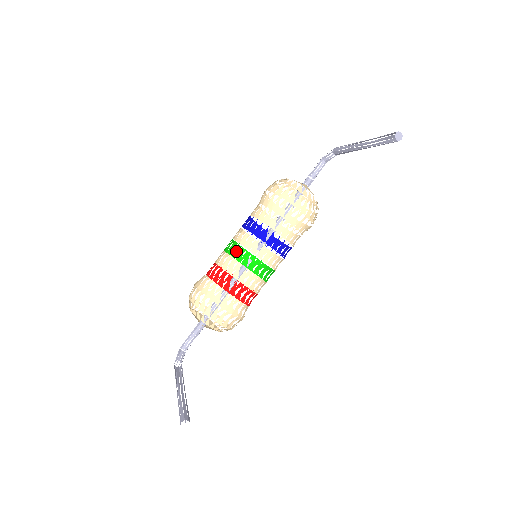
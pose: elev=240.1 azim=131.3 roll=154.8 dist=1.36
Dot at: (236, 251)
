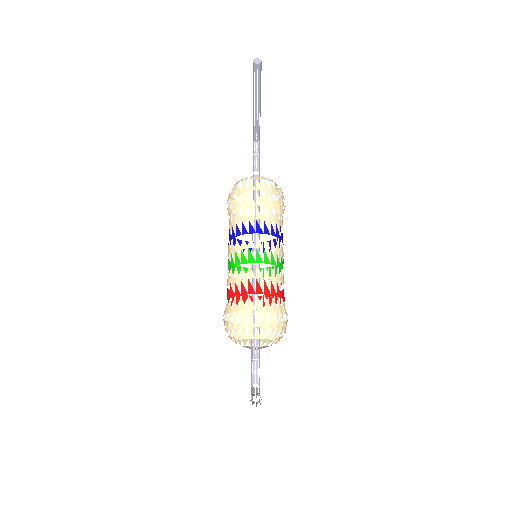
Dot at: (232, 260)
